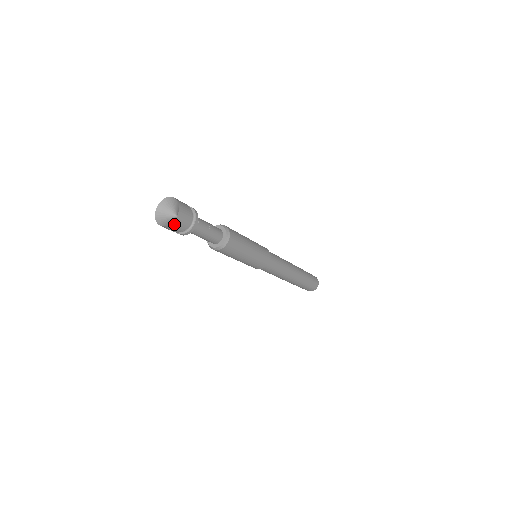
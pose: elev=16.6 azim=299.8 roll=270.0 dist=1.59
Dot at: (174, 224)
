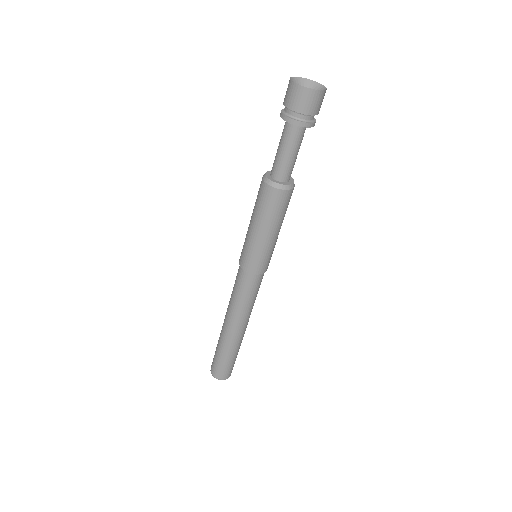
Dot at: (319, 95)
